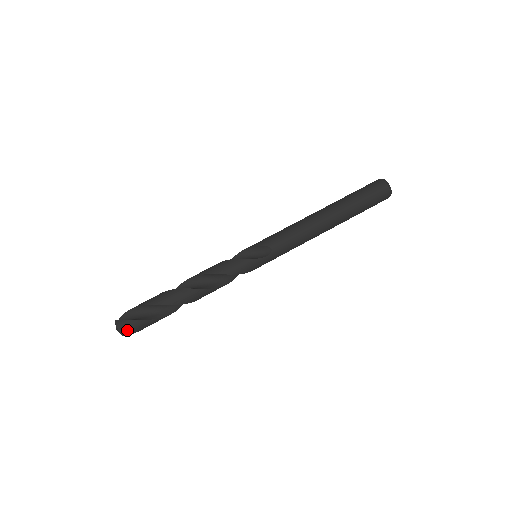
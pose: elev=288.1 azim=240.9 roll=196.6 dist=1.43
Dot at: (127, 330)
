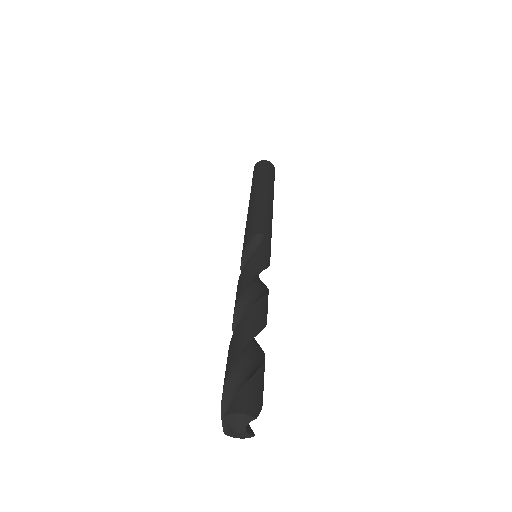
Dot at: (251, 406)
